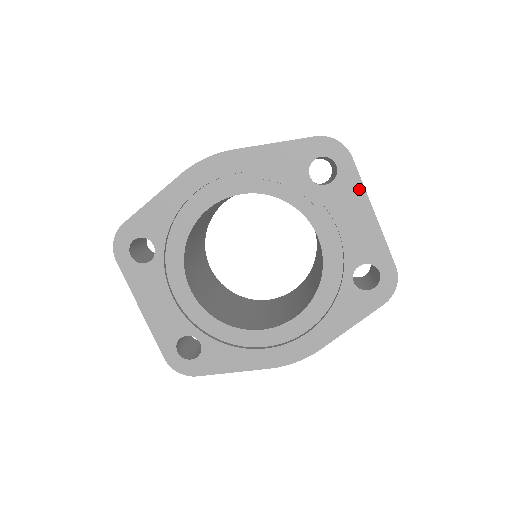
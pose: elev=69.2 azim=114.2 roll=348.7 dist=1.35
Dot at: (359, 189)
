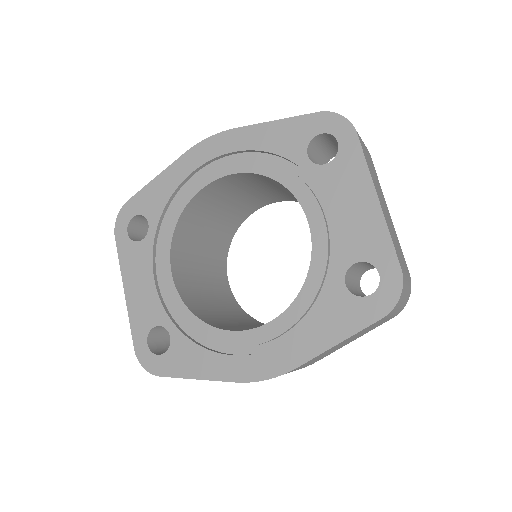
Dot at: (362, 170)
